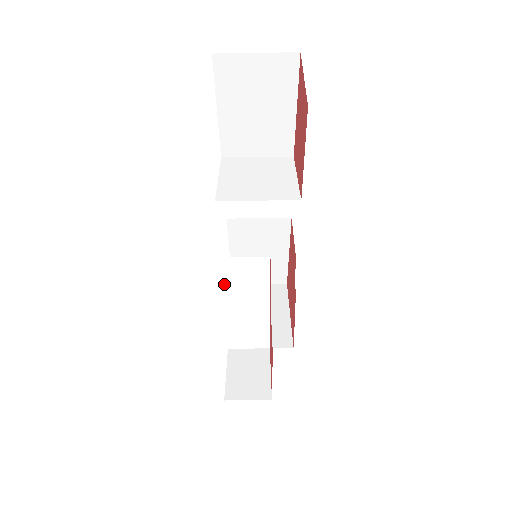
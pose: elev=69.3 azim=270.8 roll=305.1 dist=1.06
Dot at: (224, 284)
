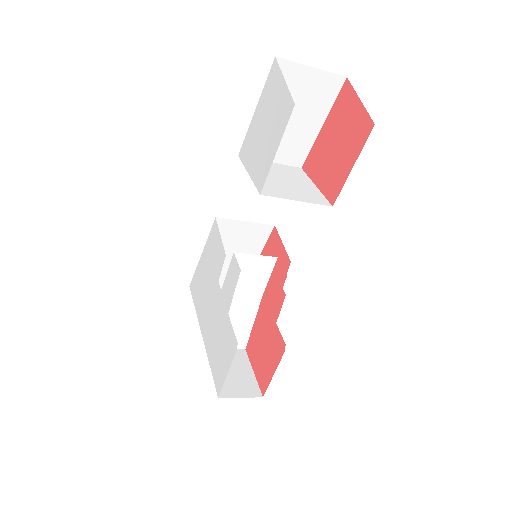
Dot at: (225, 280)
